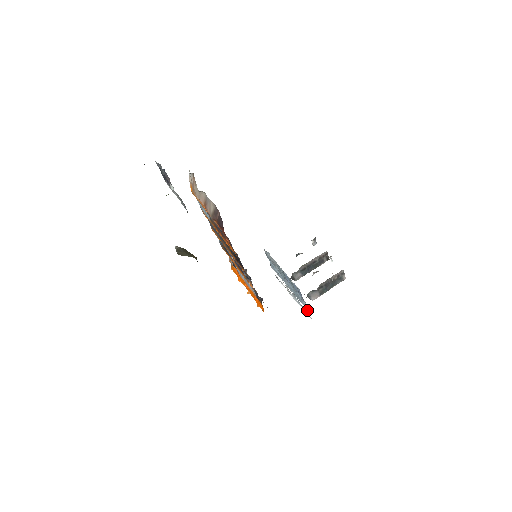
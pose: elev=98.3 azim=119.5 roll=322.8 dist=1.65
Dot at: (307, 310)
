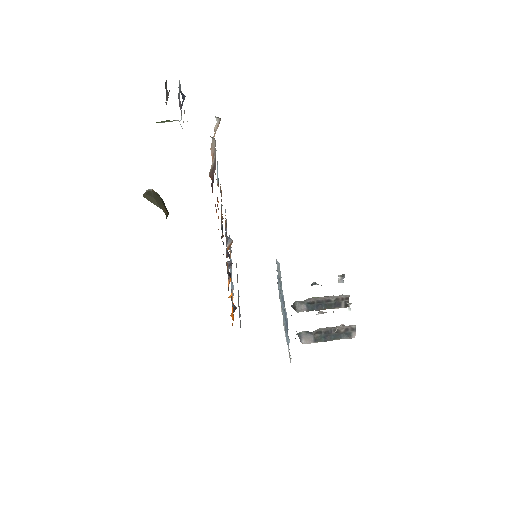
Dot at: occluded
